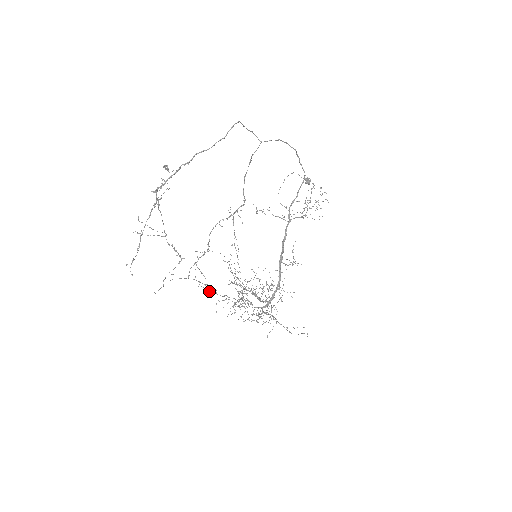
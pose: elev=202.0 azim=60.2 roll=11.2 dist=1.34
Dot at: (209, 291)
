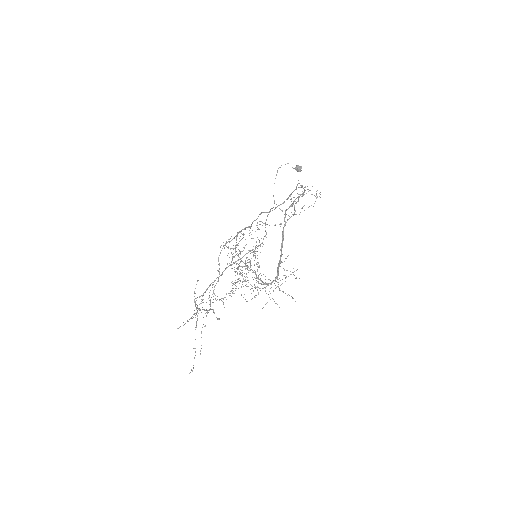
Dot at: (222, 298)
